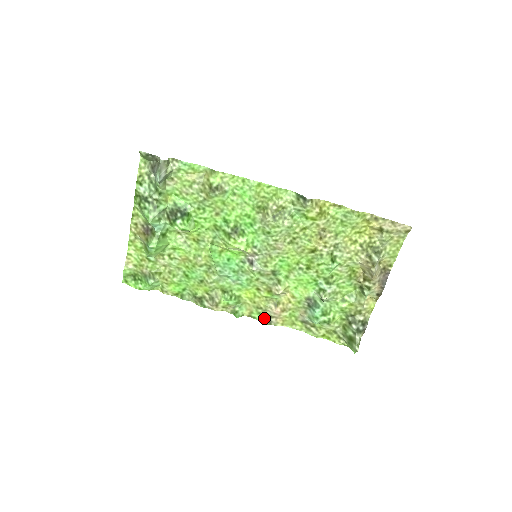
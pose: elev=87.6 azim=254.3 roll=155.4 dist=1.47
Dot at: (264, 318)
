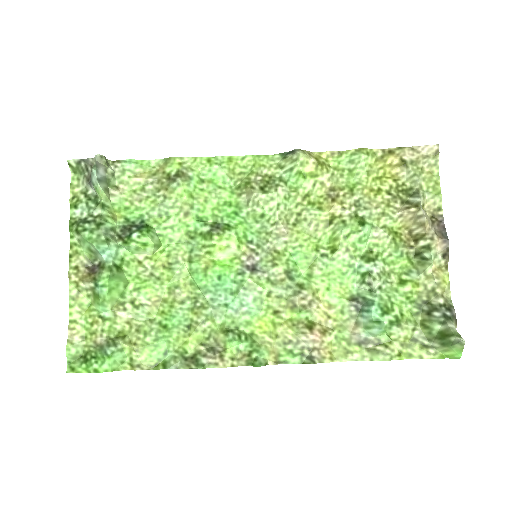
Dot at: (300, 357)
